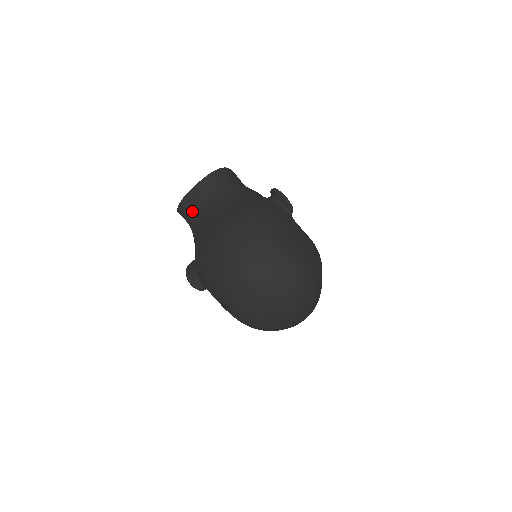
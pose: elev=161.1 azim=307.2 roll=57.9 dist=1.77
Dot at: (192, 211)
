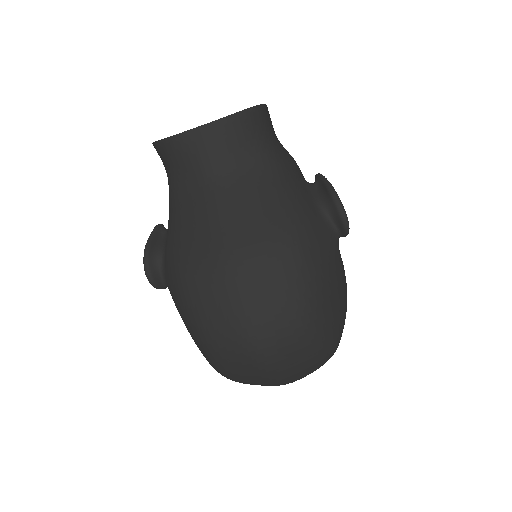
Dot at: (182, 166)
